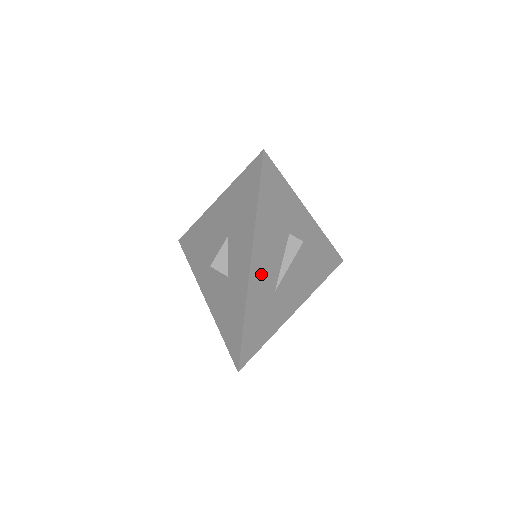
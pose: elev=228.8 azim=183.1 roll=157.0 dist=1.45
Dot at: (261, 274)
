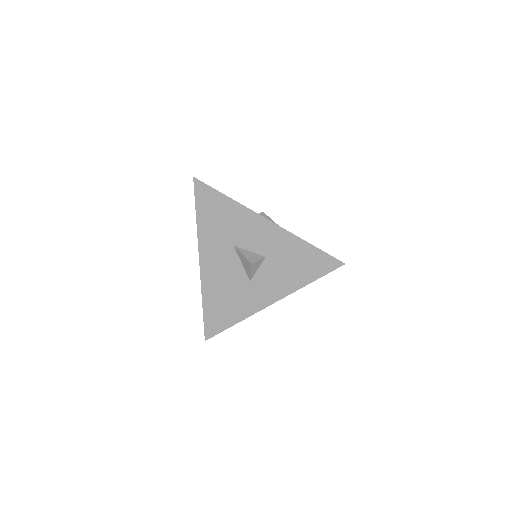
Dot at: occluded
